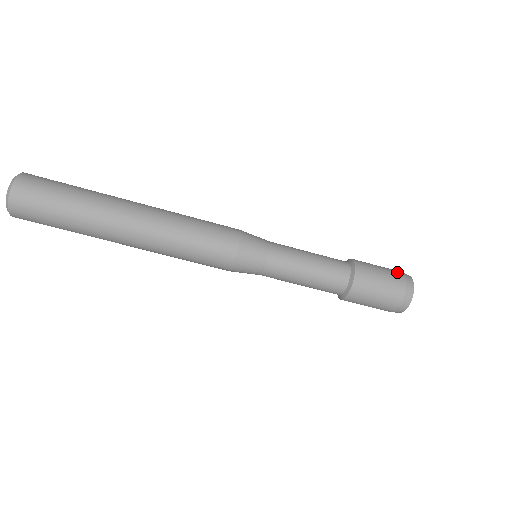
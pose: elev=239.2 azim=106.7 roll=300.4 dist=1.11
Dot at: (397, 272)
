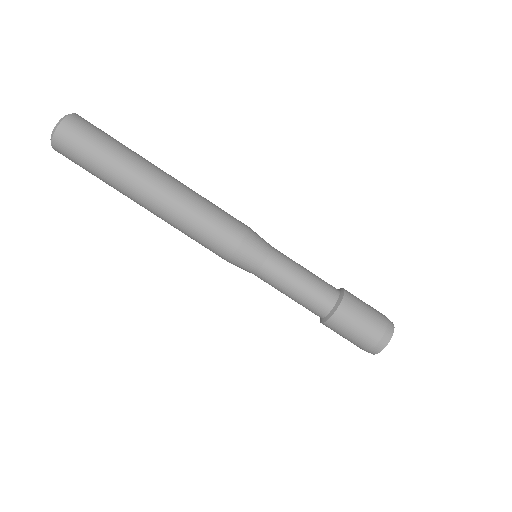
Dot at: occluded
